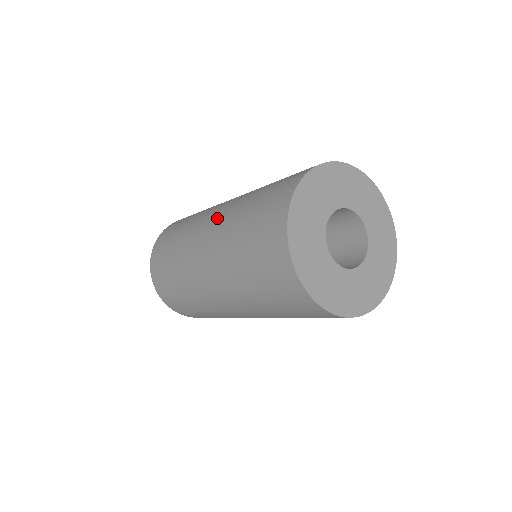
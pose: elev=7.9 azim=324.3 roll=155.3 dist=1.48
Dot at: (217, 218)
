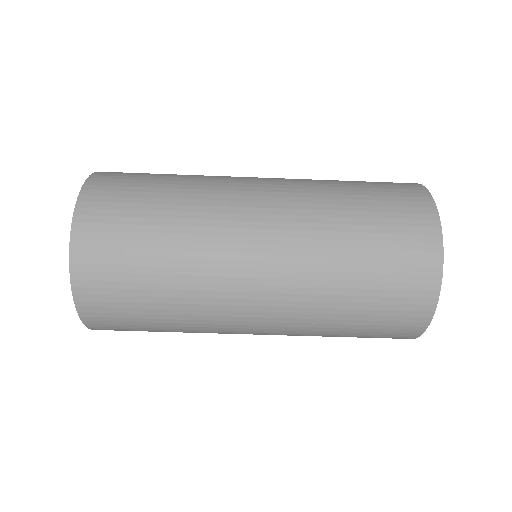
Dot at: occluded
